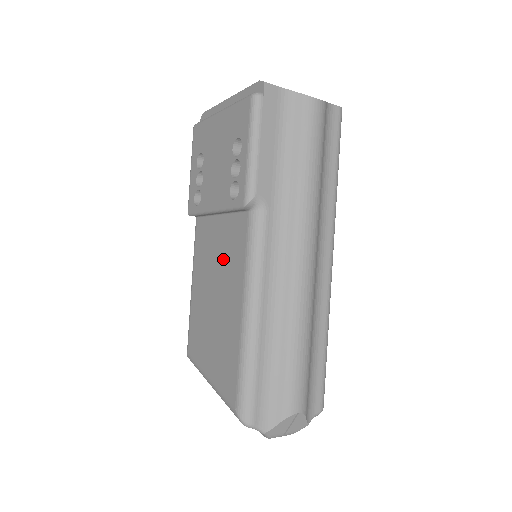
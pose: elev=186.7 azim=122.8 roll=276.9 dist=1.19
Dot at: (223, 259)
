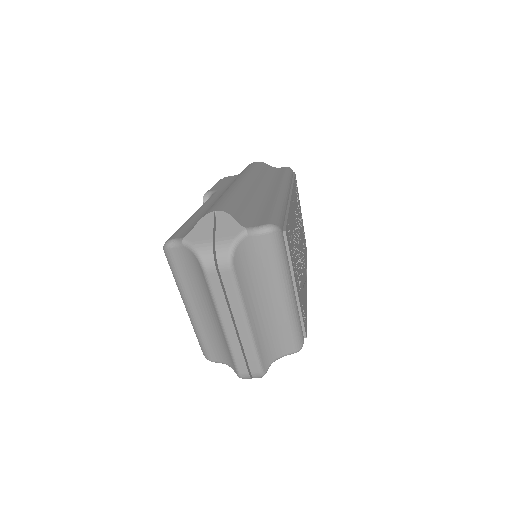
Dot at: occluded
